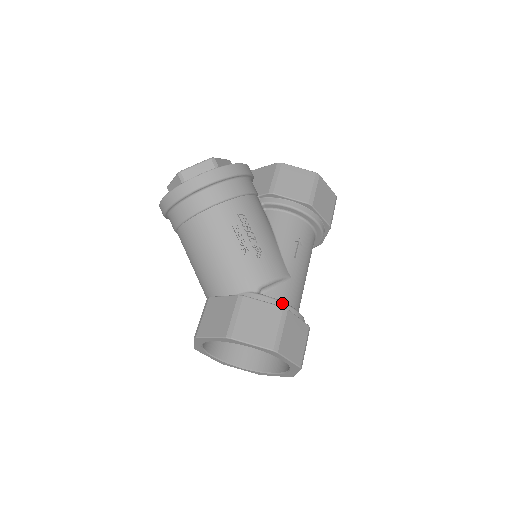
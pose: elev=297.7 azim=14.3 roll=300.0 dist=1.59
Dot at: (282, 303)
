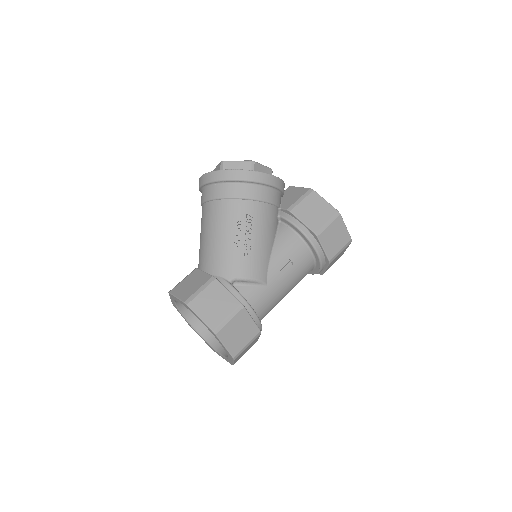
Dot at: (244, 300)
